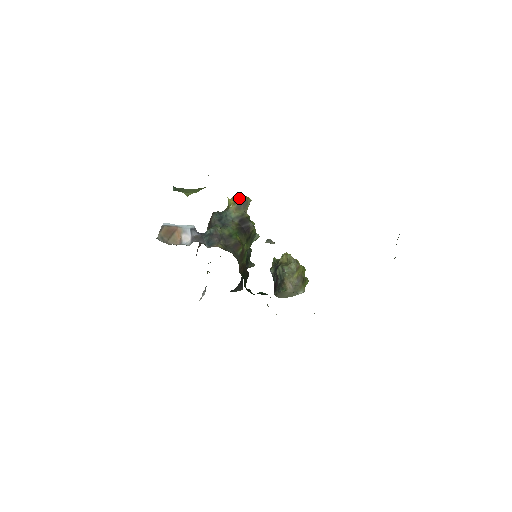
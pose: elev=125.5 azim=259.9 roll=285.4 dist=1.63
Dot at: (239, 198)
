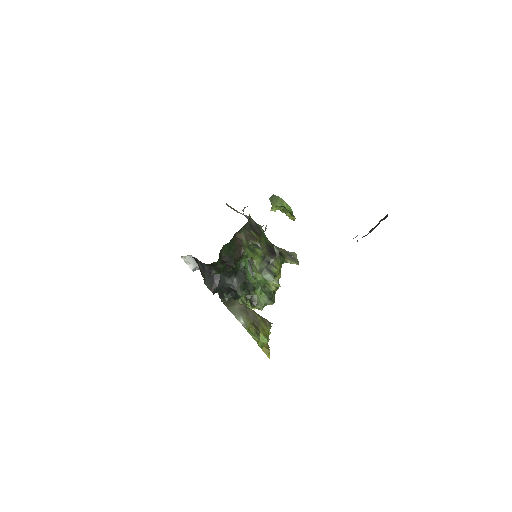
Dot at: (294, 254)
